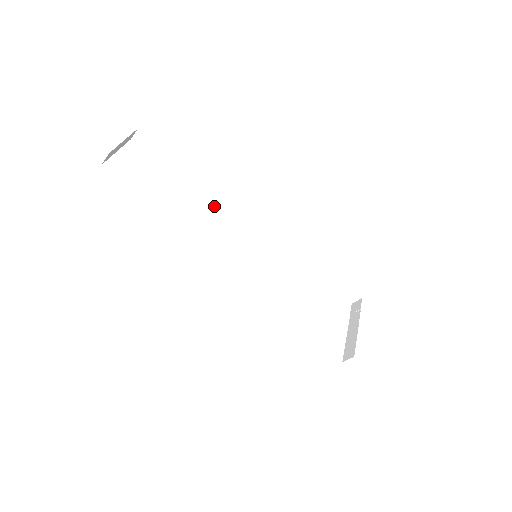
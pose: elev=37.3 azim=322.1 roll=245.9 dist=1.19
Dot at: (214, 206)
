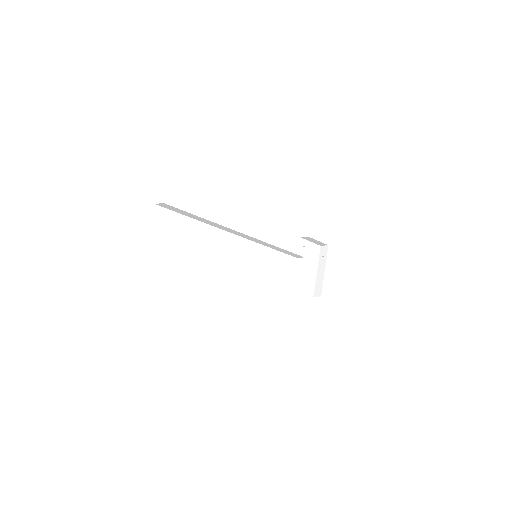
Dot at: (223, 229)
